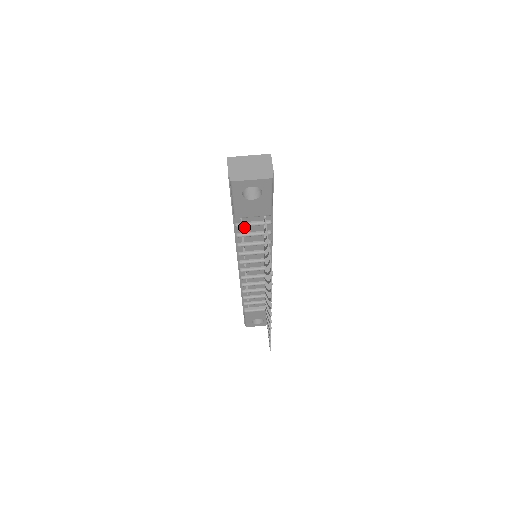
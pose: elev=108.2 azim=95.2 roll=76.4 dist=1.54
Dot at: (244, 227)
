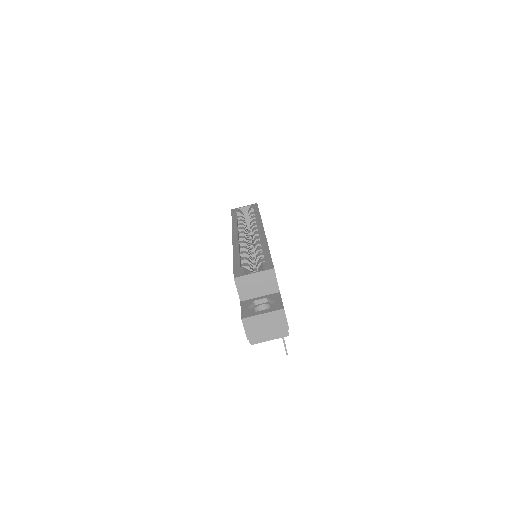
Dot at: occluded
